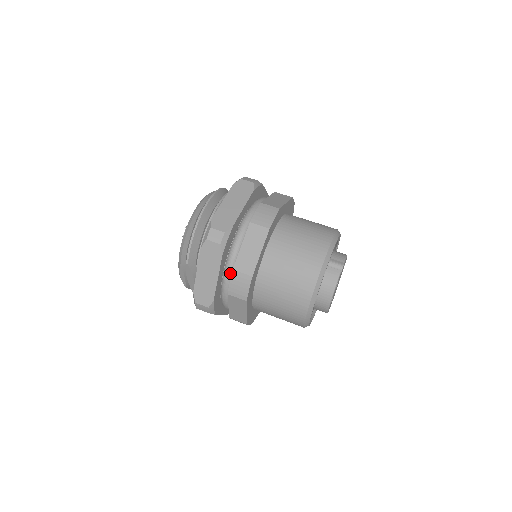
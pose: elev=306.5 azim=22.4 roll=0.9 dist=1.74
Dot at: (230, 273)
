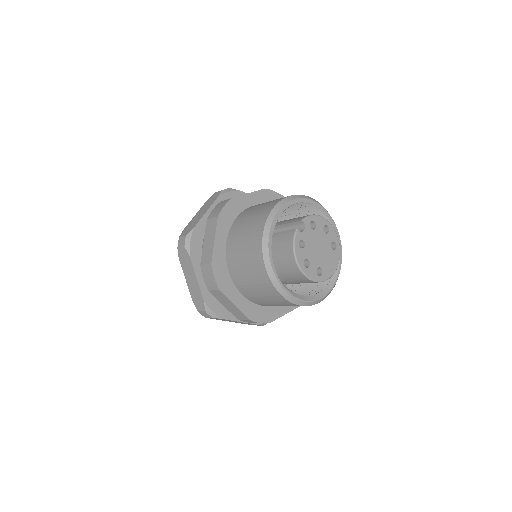
Dot at: occluded
